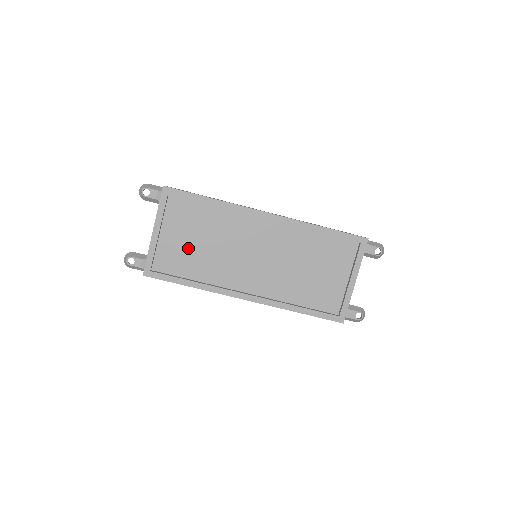
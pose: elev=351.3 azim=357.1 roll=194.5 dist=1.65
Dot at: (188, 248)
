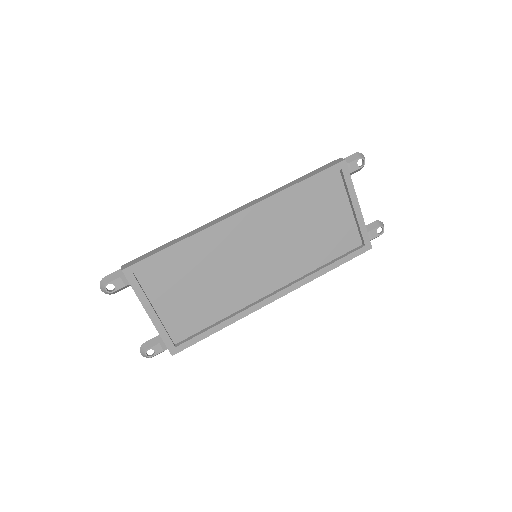
Dot at: (191, 301)
